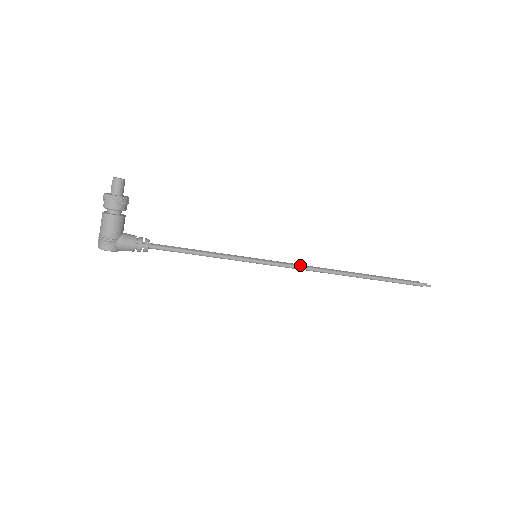
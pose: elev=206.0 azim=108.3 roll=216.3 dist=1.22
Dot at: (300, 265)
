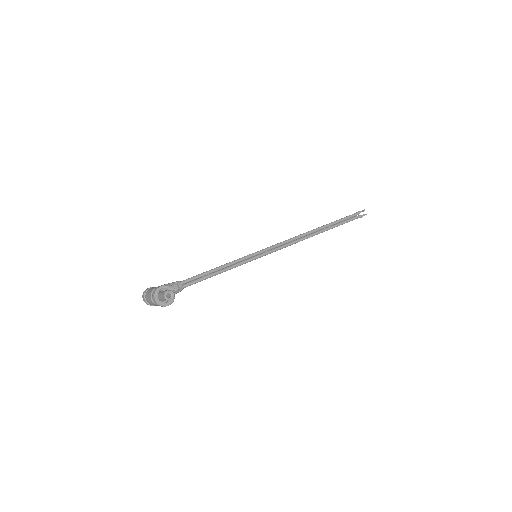
Dot at: (285, 246)
